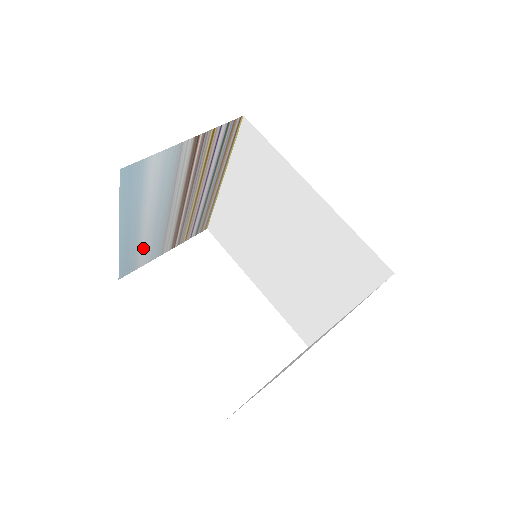
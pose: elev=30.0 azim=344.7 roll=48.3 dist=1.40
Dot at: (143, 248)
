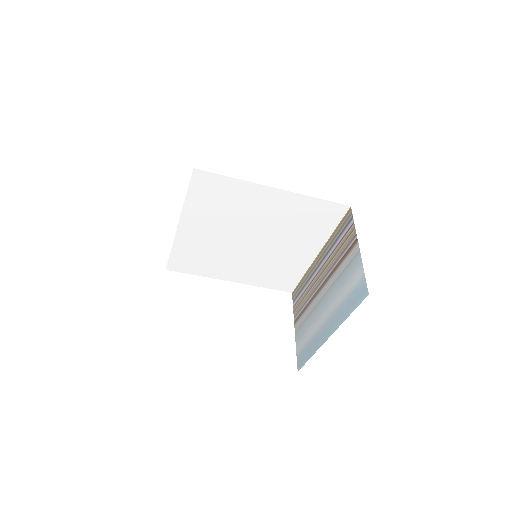
Dot at: occluded
